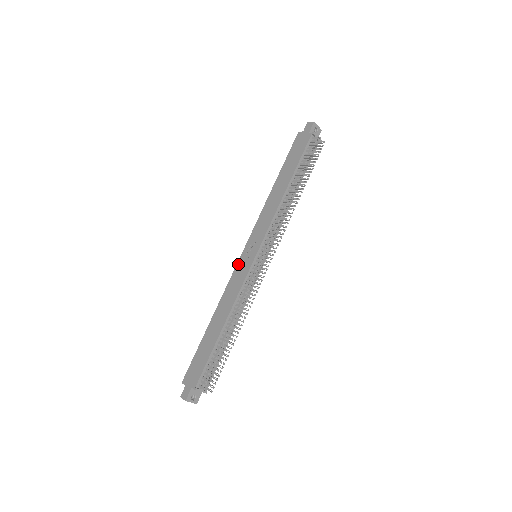
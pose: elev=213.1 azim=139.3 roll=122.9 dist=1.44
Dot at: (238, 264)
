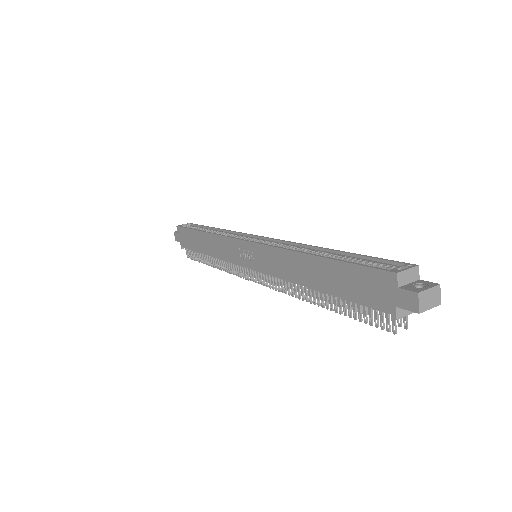
Dot at: (235, 242)
